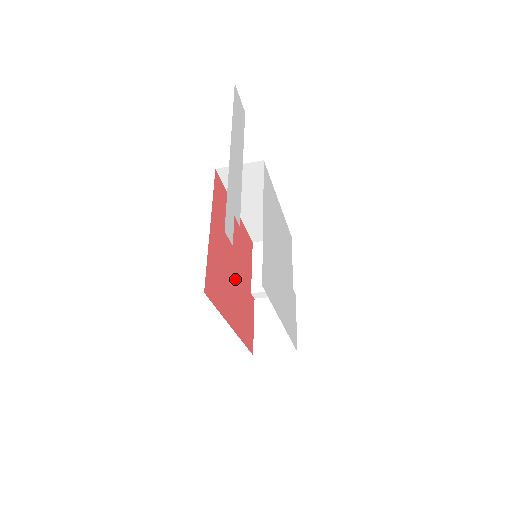
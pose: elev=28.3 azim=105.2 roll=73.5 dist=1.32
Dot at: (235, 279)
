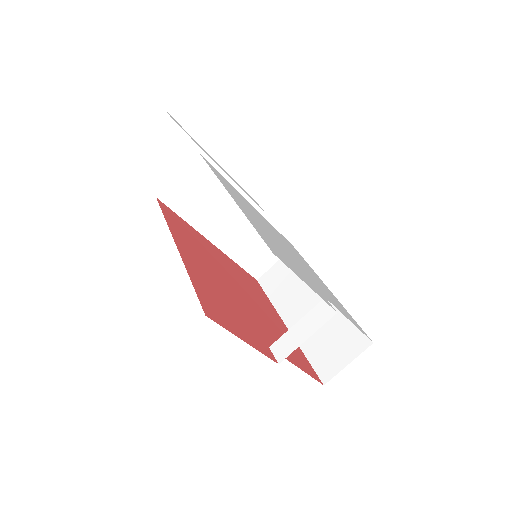
Dot at: (229, 287)
